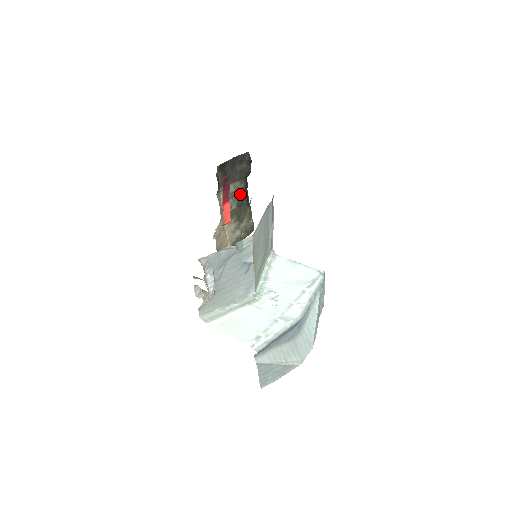
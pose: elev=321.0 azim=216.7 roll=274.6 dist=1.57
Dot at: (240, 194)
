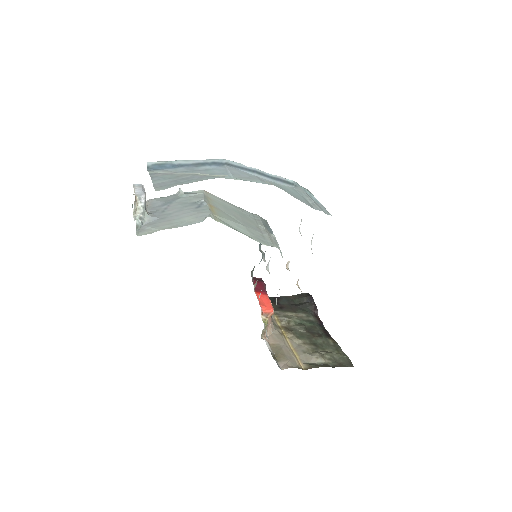
Dot at: (309, 324)
